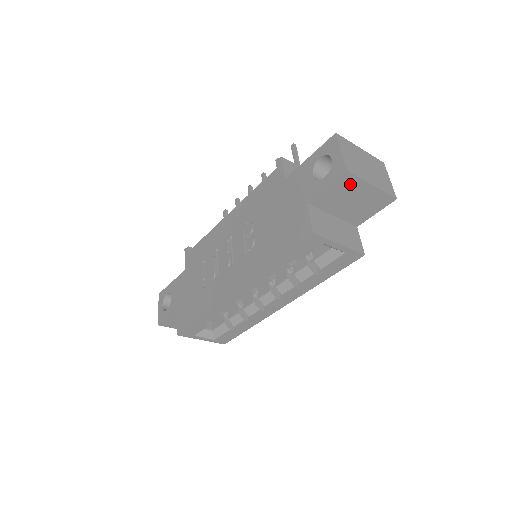
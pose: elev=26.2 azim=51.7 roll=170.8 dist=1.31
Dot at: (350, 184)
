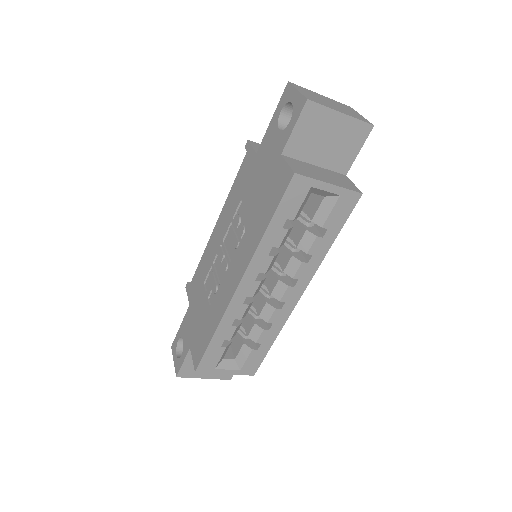
Dot at: (317, 117)
